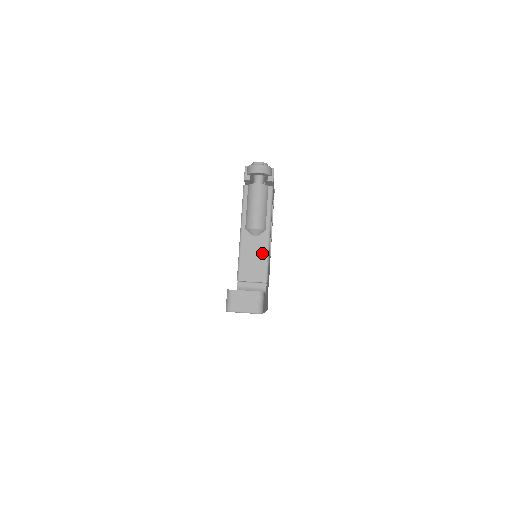
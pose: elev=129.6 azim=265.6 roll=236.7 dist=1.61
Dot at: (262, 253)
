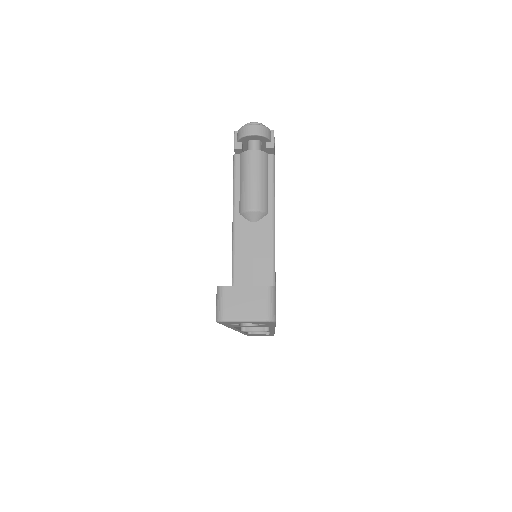
Dot at: (265, 245)
